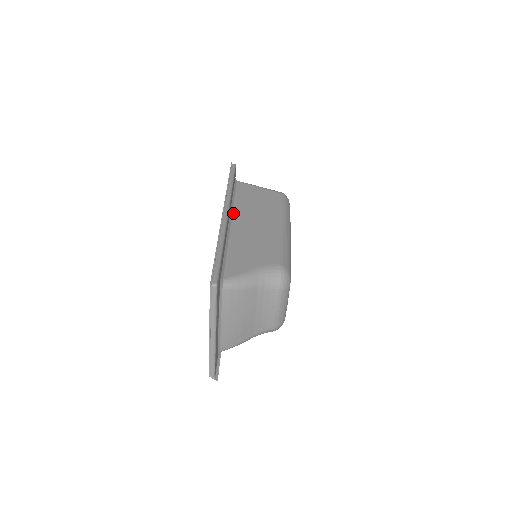
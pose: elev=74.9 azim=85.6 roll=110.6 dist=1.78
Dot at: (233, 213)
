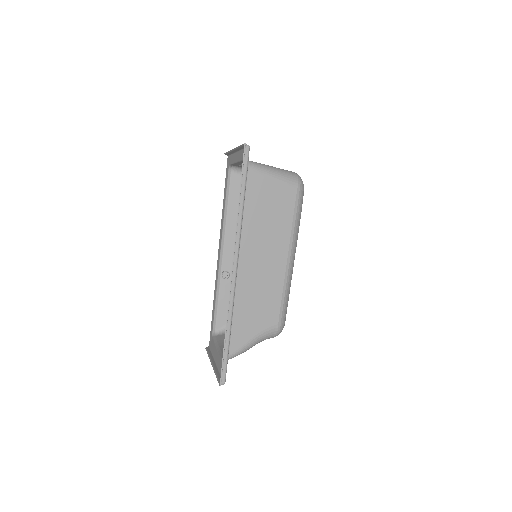
Dot at: (240, 247)
